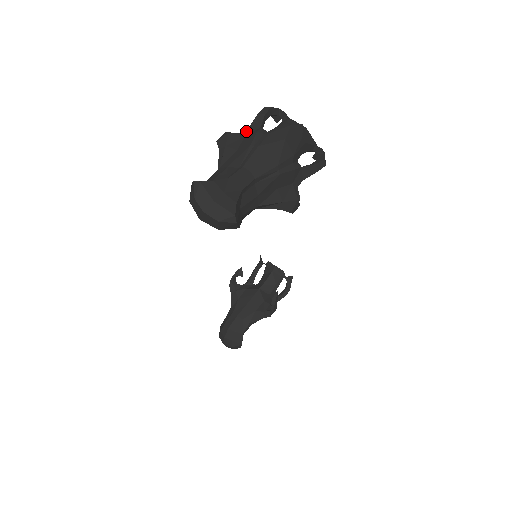
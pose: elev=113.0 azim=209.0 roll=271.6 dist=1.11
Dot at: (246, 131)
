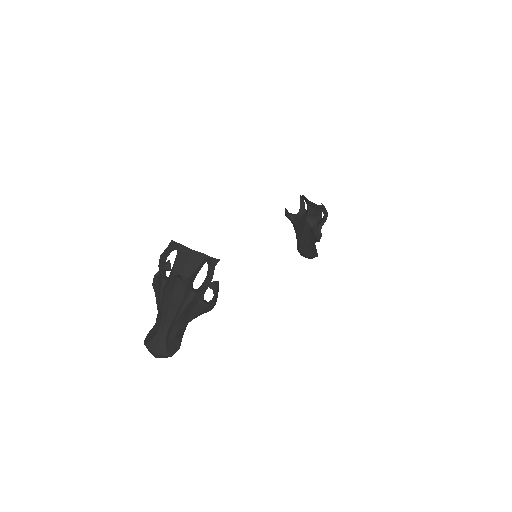
Dot at: (159, 280)
